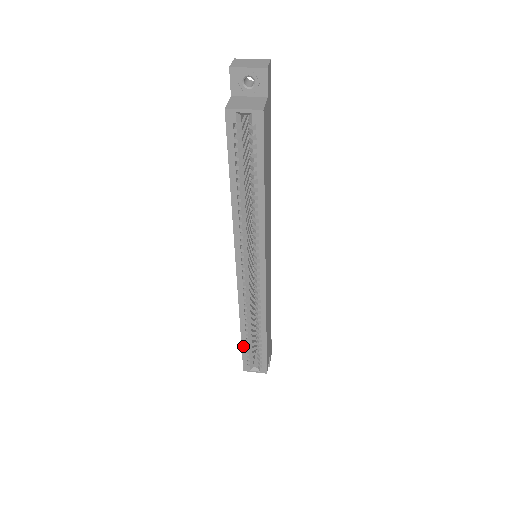
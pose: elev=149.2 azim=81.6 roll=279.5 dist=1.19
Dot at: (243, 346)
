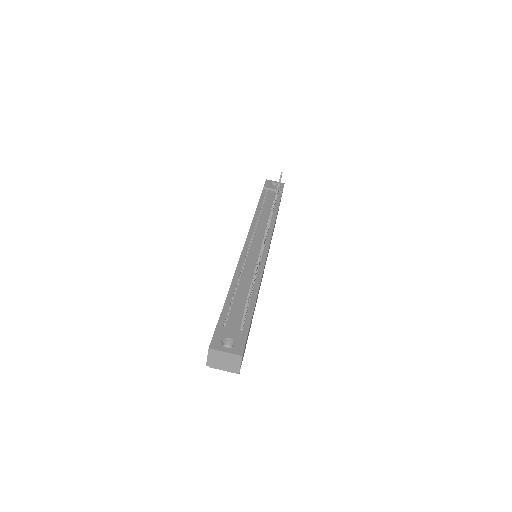
Dot at: occluded
